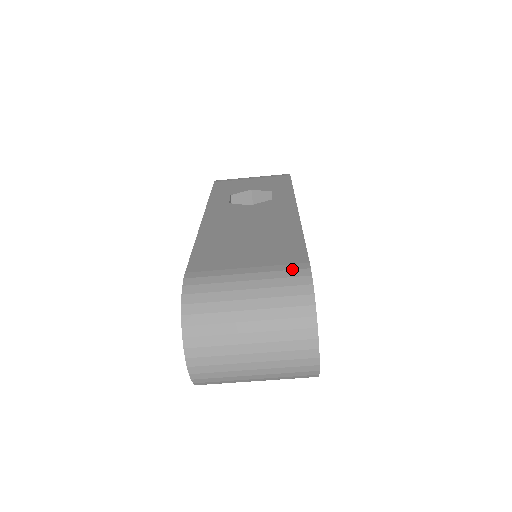
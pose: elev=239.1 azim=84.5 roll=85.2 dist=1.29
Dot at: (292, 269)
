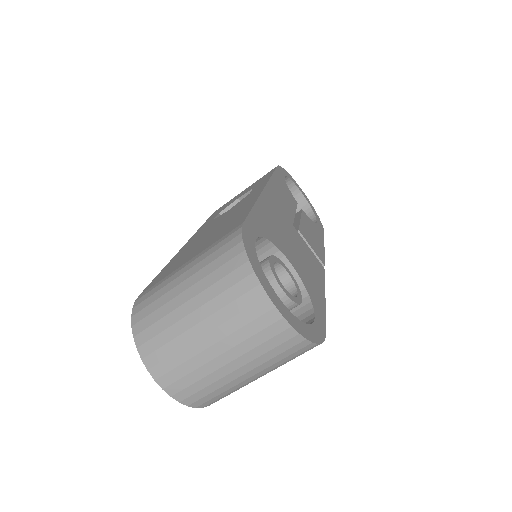
Dot at: (224, 238)
